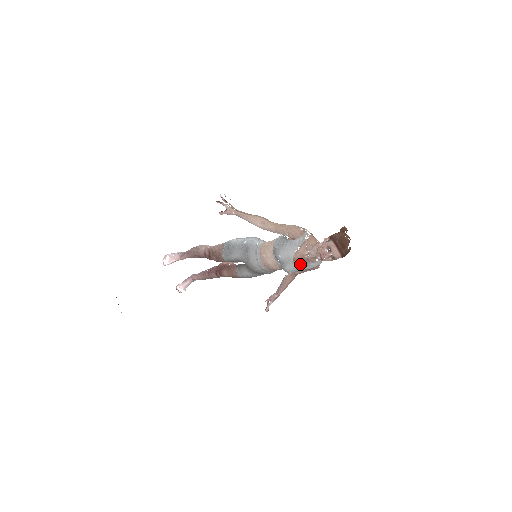
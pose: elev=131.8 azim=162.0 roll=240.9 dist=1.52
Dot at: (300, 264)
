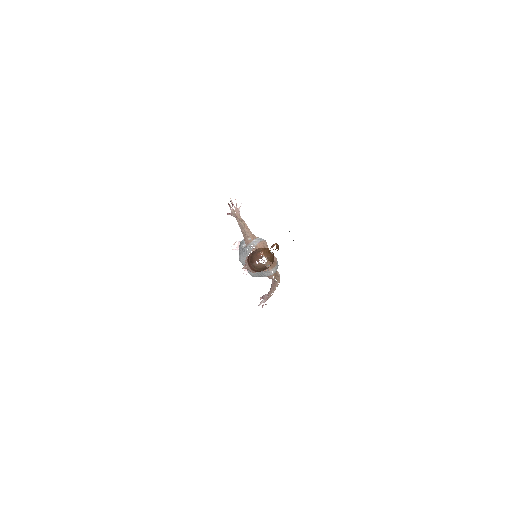
Dot at: occluded
